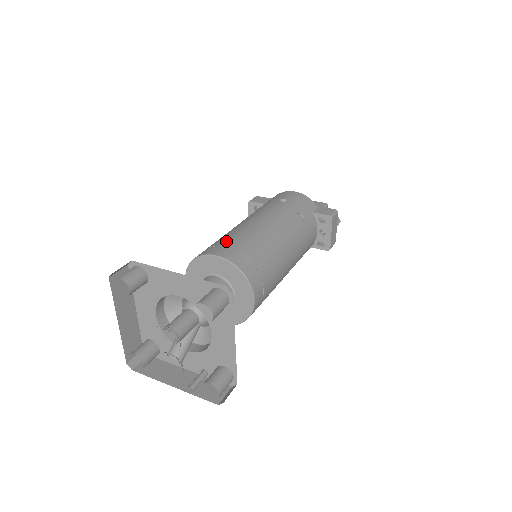
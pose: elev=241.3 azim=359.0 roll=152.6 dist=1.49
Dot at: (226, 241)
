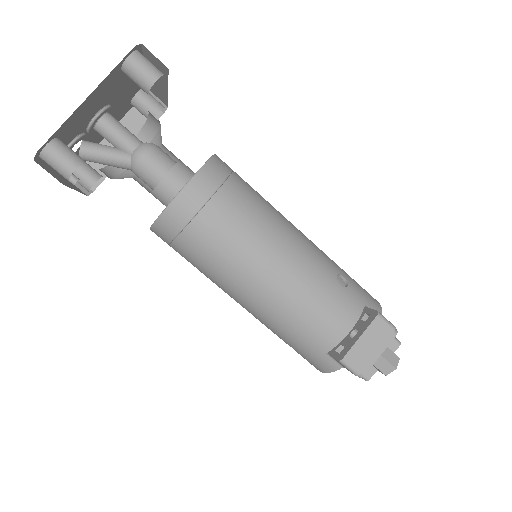
Dot at: occluded
